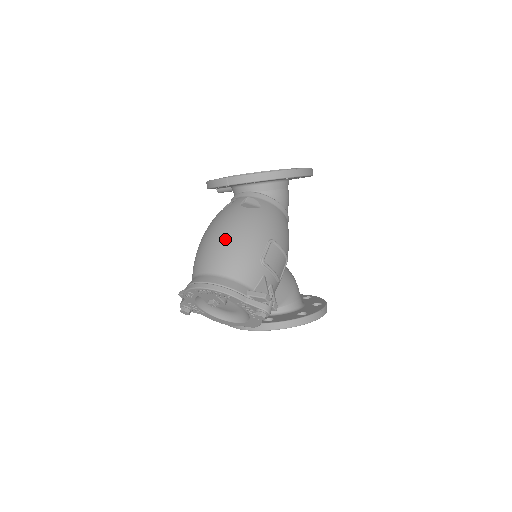
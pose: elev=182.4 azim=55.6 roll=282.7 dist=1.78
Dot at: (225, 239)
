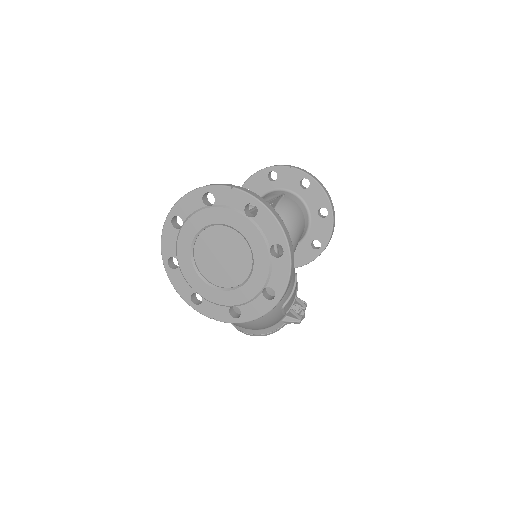
Dot at: (246, 326)
